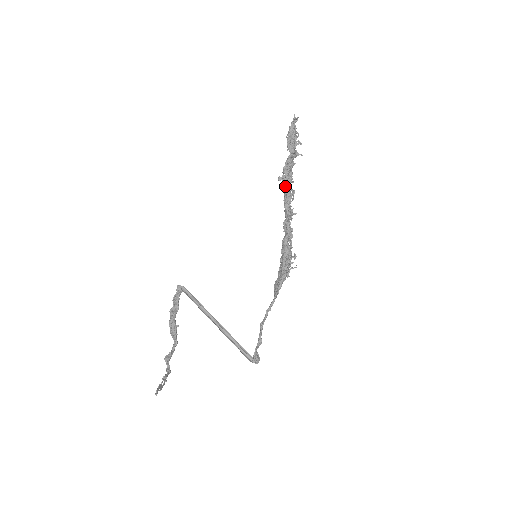
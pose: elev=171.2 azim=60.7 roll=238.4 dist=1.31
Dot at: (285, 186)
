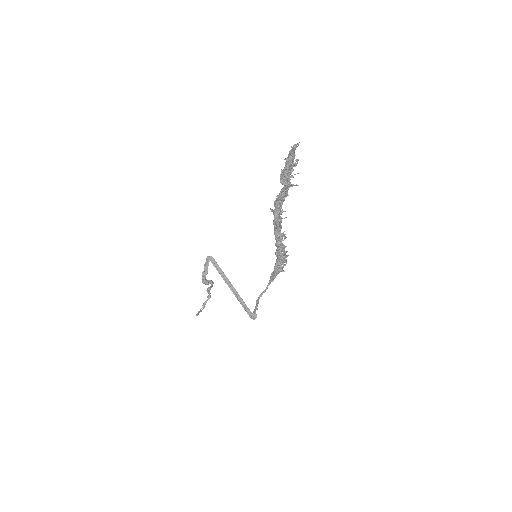
Dot at: (273, 220)
